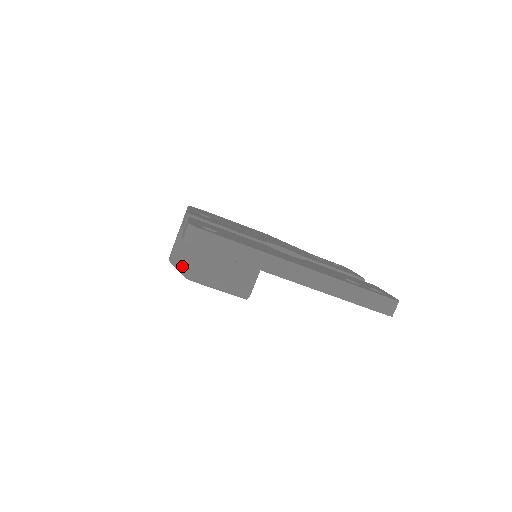
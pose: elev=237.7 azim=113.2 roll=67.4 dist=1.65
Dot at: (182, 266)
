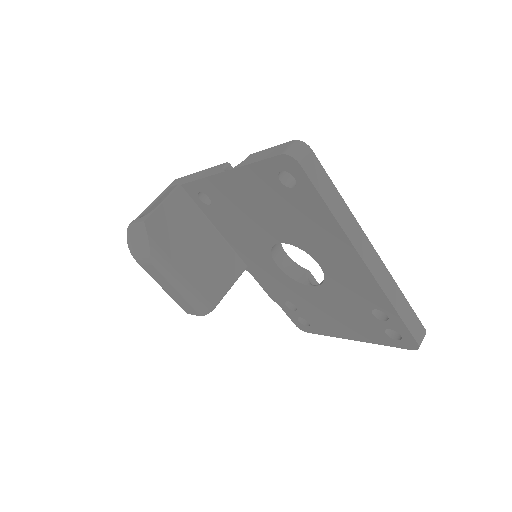
Dot at: (156, 236)
